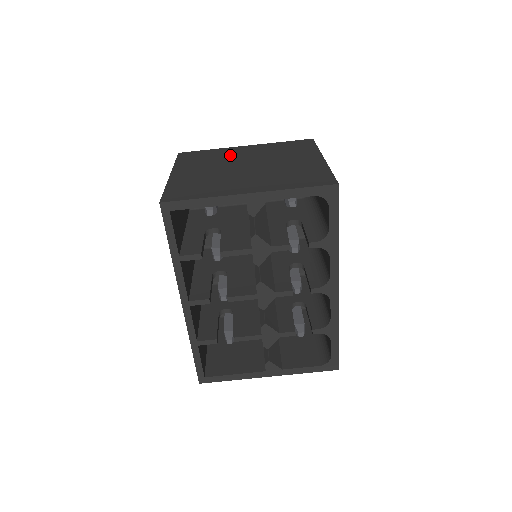
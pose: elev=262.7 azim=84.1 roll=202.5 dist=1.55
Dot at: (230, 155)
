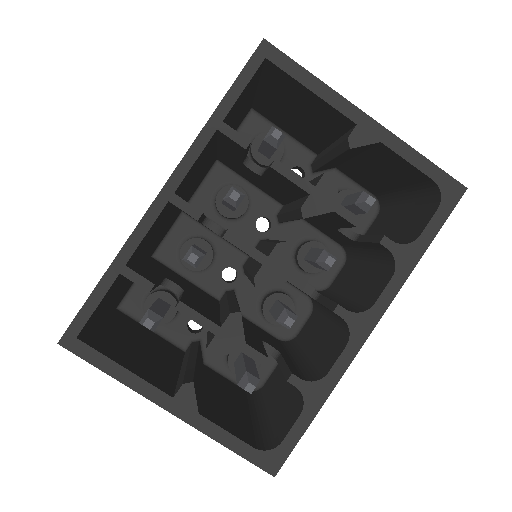
Dot at: occluded
